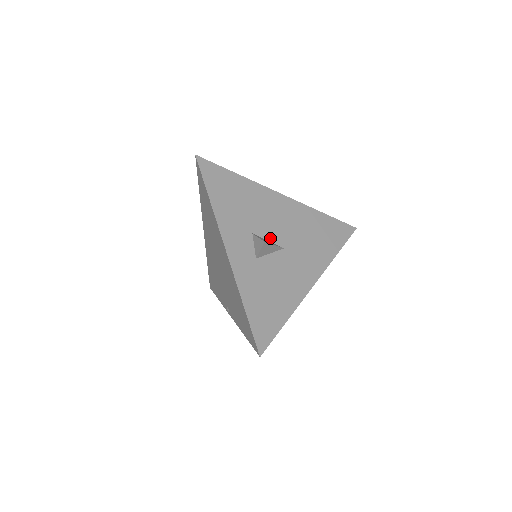
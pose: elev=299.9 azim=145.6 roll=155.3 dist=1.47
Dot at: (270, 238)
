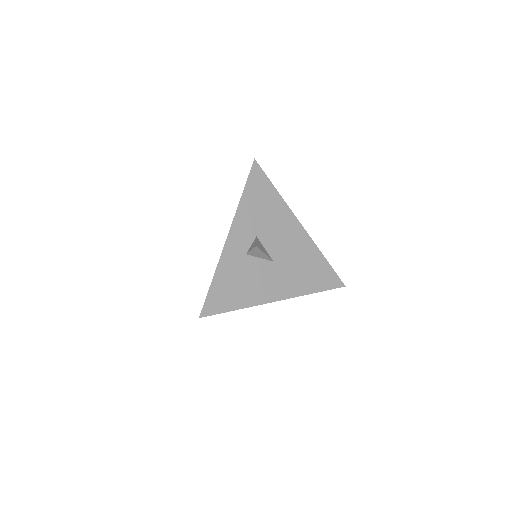
Dot at: (268, 248)
